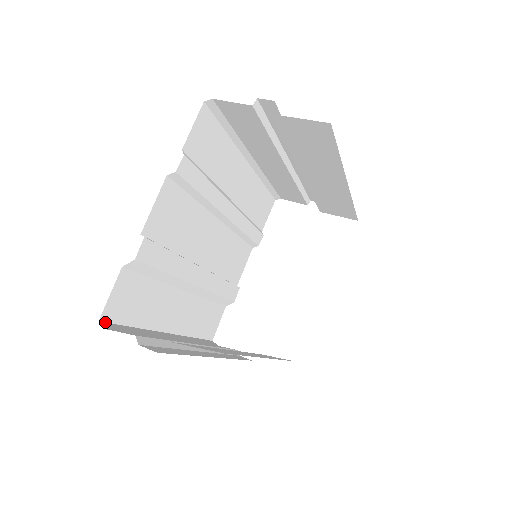
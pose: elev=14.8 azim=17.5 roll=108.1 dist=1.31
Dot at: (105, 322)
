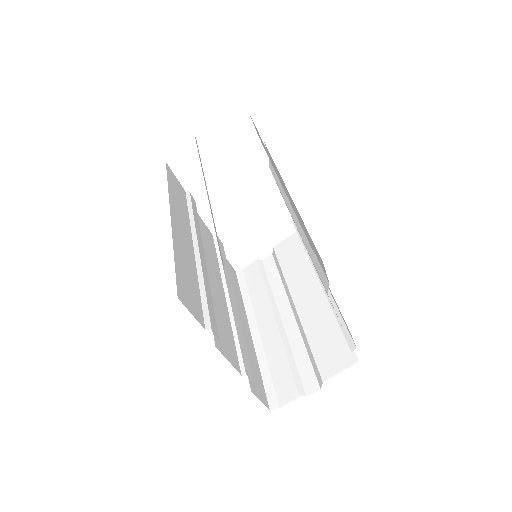
Dot at: (268, 404)
